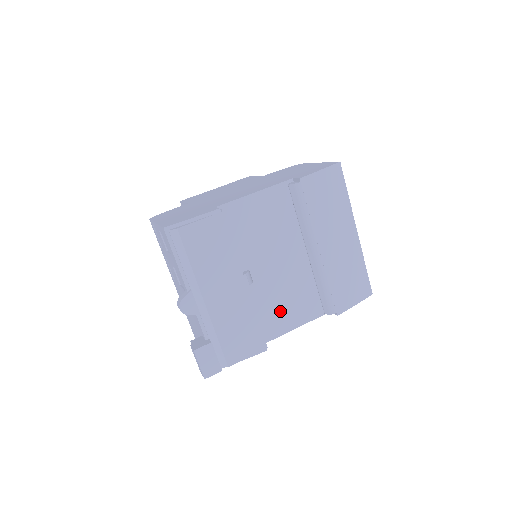
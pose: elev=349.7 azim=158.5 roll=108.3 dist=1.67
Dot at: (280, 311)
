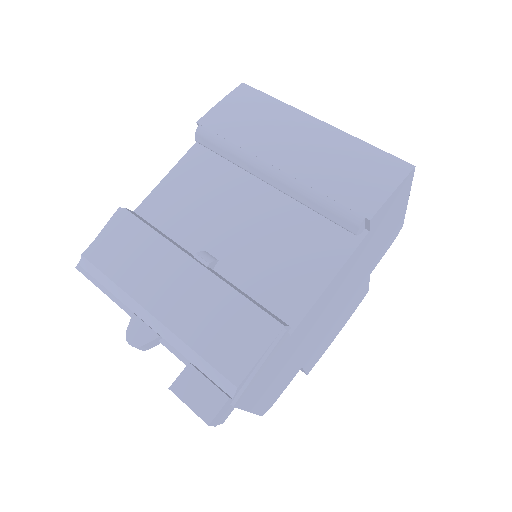
Dot at: (286, 275)
